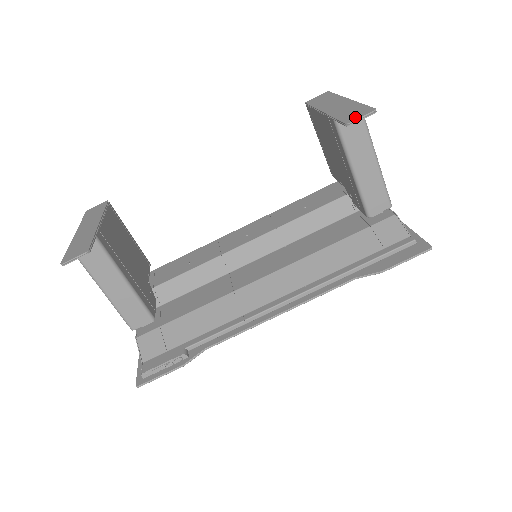
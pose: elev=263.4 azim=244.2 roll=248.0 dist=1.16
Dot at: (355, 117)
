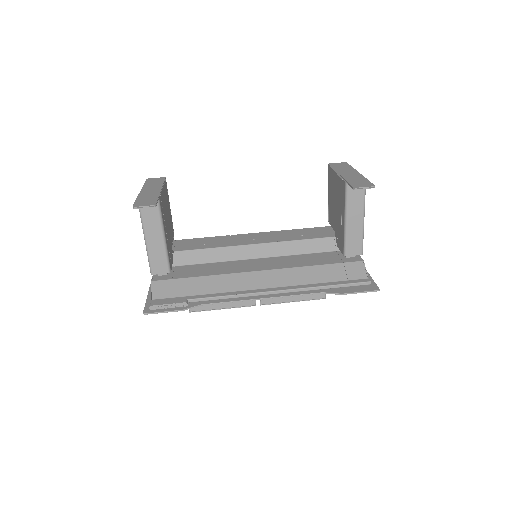
Dot at: (361, 186)
